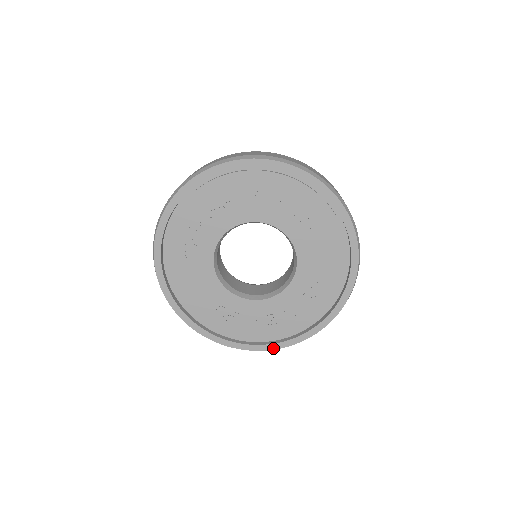
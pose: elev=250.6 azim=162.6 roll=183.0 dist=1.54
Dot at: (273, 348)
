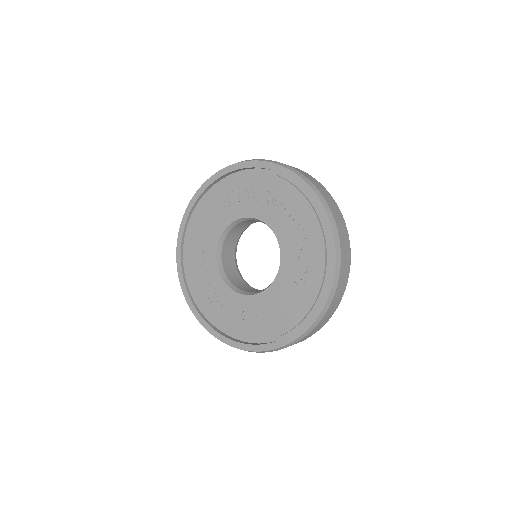
Dot at: (193, 311)
